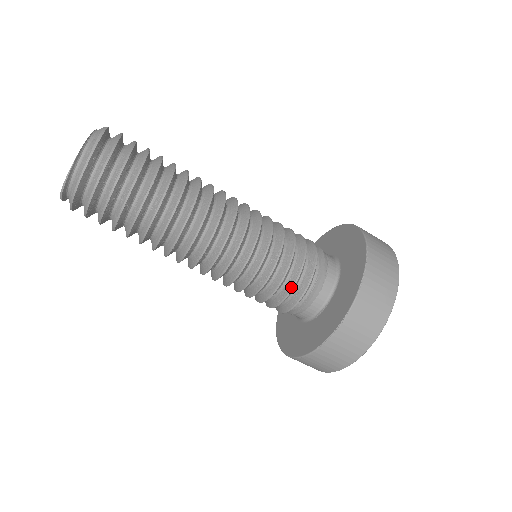
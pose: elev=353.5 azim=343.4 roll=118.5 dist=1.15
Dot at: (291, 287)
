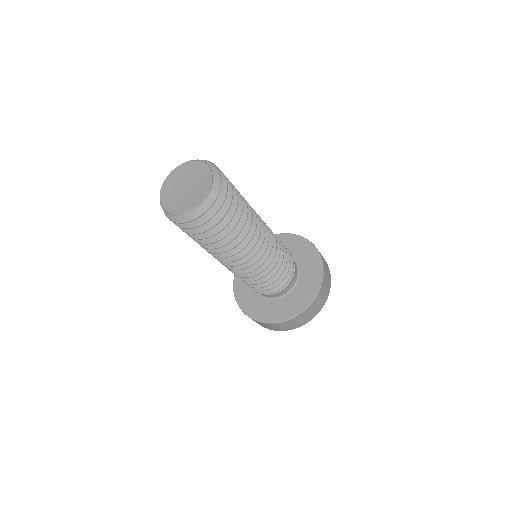
Dot at: (275, 286)
